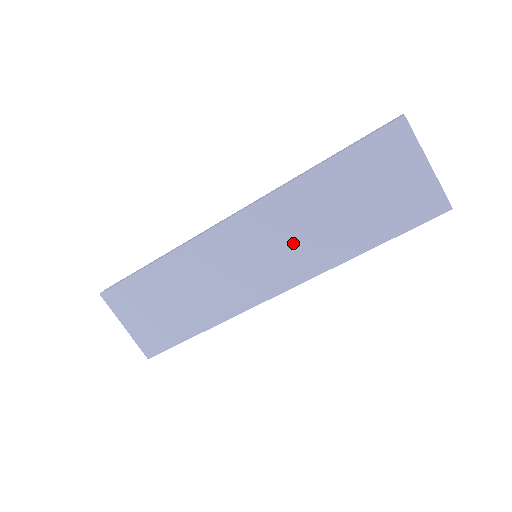
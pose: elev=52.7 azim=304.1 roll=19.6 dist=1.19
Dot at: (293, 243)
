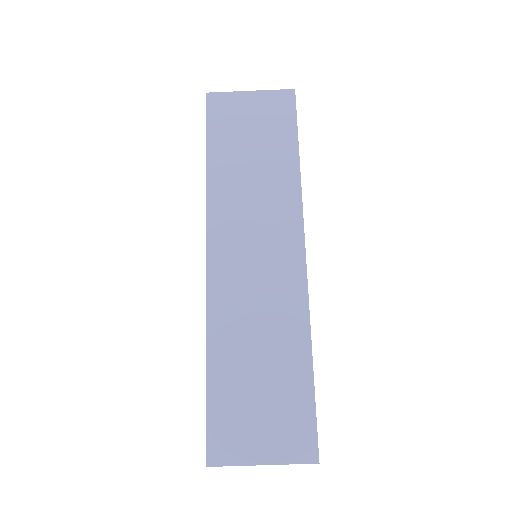
Dot at: (261, 215)
